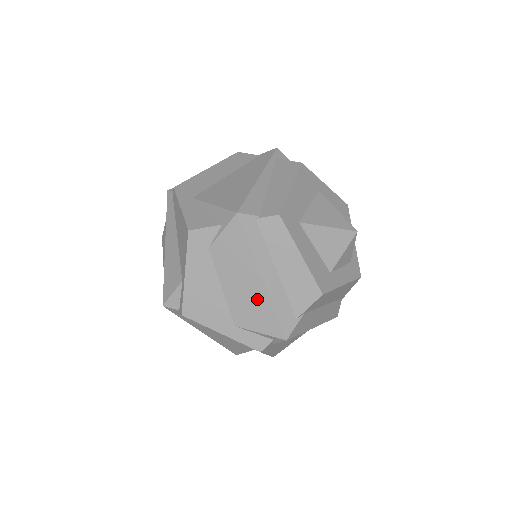
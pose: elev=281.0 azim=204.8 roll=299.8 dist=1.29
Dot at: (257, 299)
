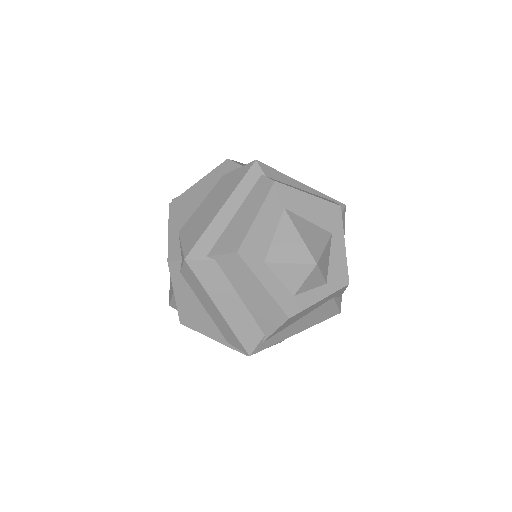
Dot at: (205, 220)
